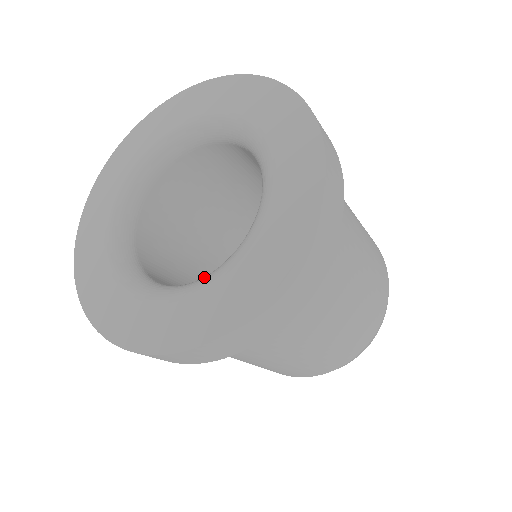
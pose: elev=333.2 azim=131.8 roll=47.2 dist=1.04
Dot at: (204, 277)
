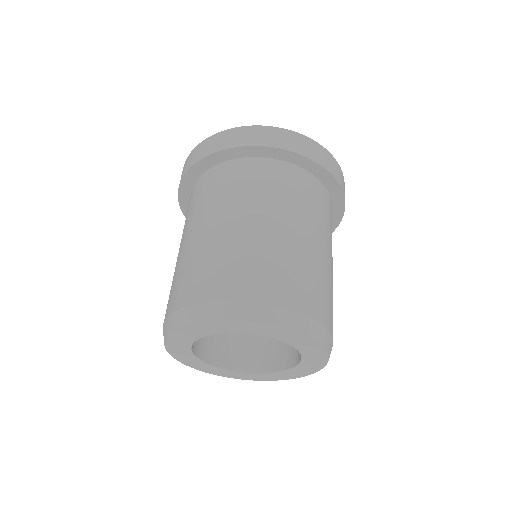
Dot at: occluded
